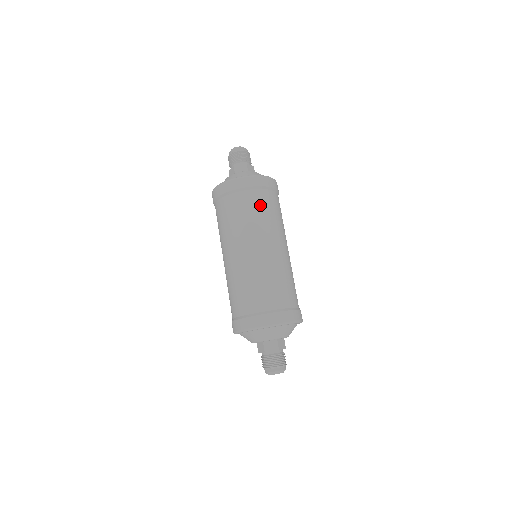
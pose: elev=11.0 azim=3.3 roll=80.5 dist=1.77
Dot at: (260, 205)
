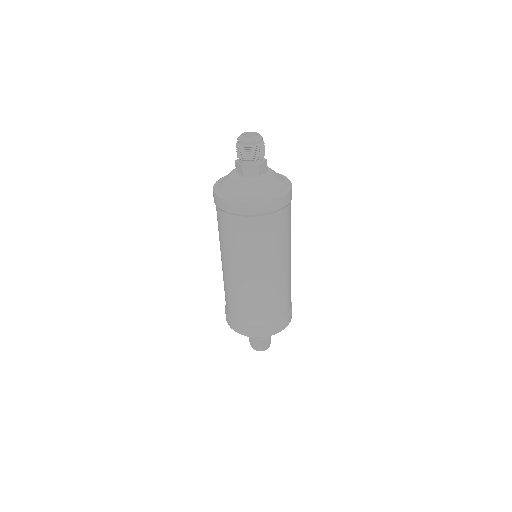
Dot at: (229, 231)
